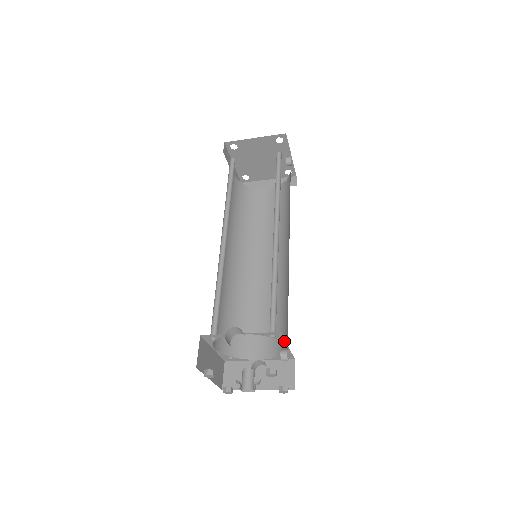
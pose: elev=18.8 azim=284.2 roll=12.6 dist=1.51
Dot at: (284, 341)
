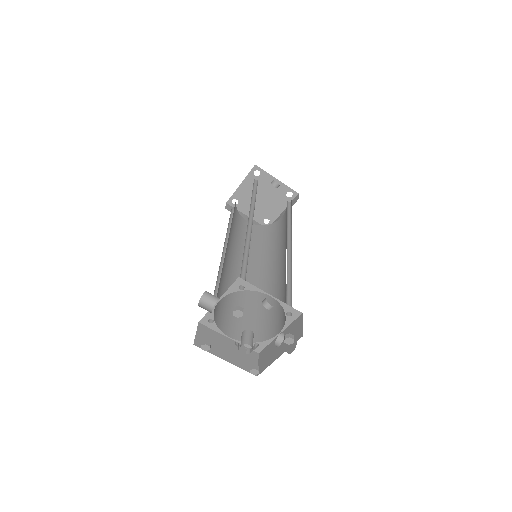
Dot at: (258, 289)
